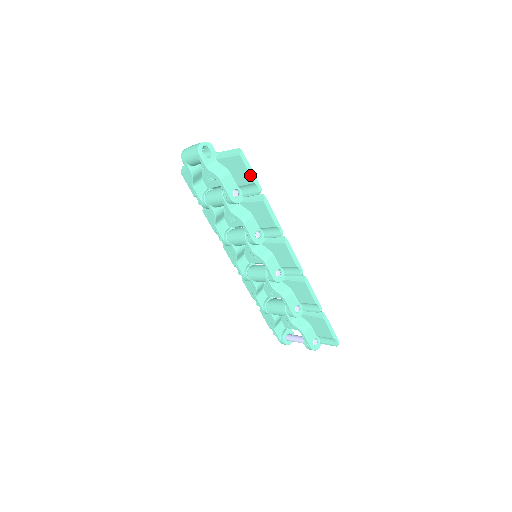
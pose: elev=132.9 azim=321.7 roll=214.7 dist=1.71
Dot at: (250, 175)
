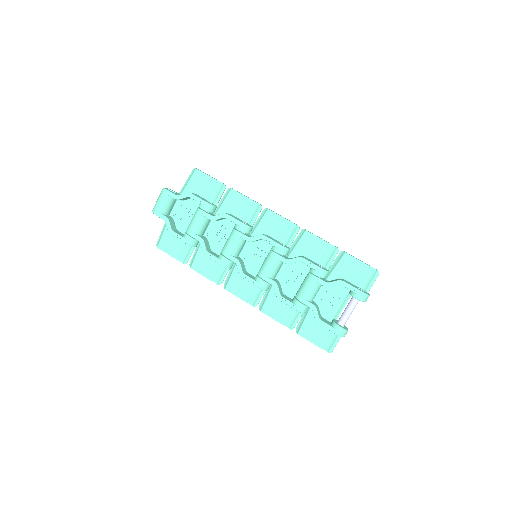
Dot at: (211, 177)
